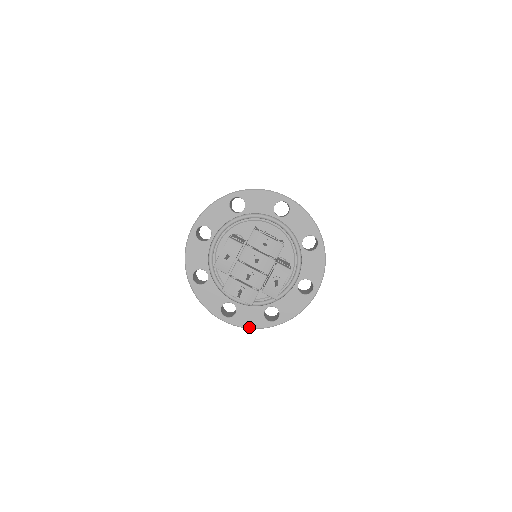
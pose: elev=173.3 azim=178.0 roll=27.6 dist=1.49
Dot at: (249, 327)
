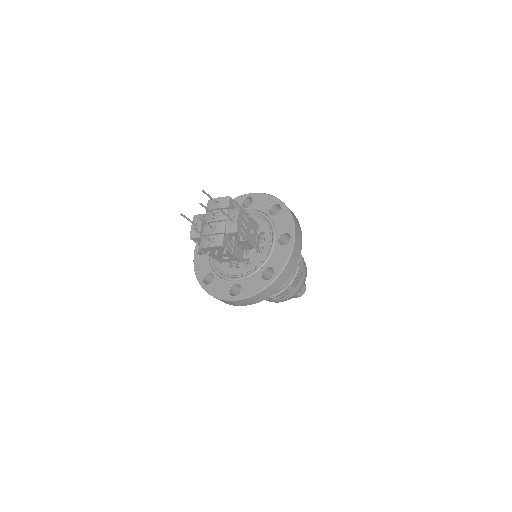
Dot at: (254, 293)
